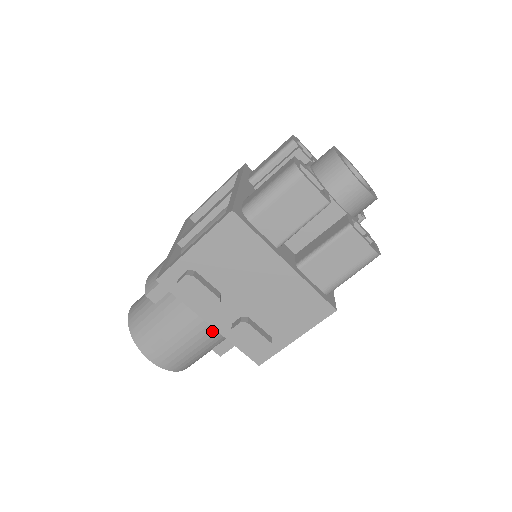
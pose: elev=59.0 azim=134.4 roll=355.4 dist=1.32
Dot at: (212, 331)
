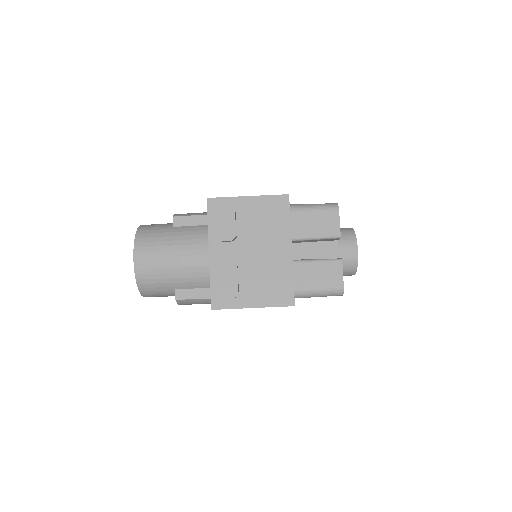
Dot at: (196, 268)
